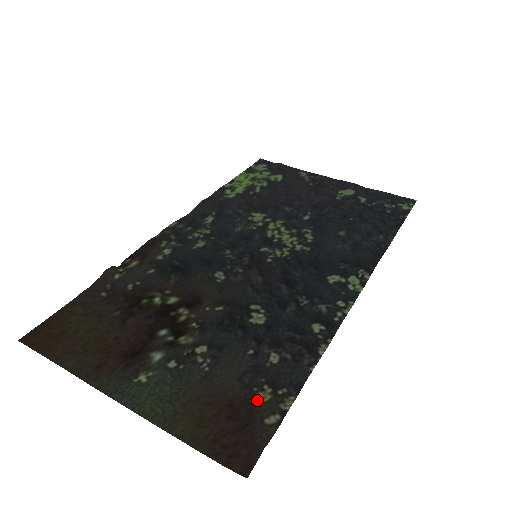
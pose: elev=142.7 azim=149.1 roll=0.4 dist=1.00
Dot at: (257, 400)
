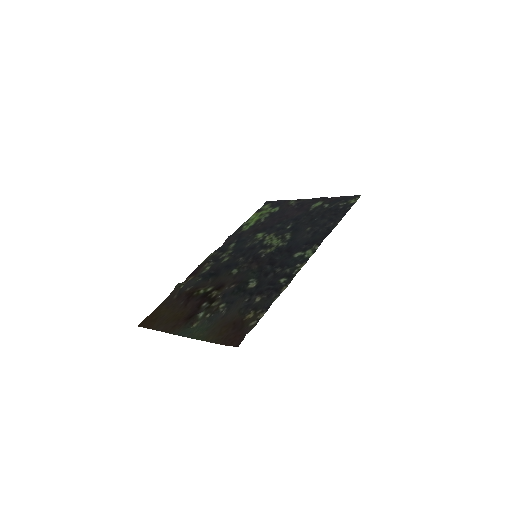
Dot at: (247, 318)
